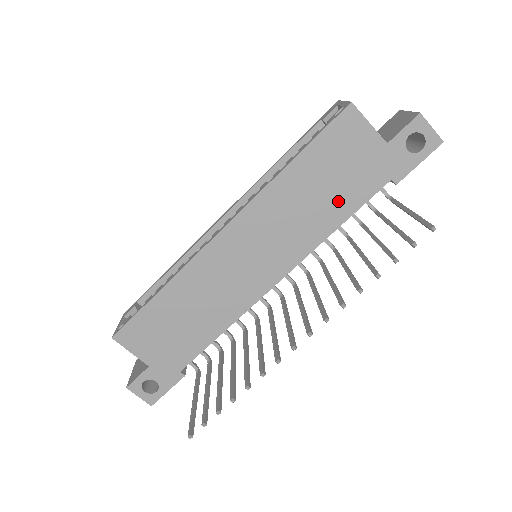
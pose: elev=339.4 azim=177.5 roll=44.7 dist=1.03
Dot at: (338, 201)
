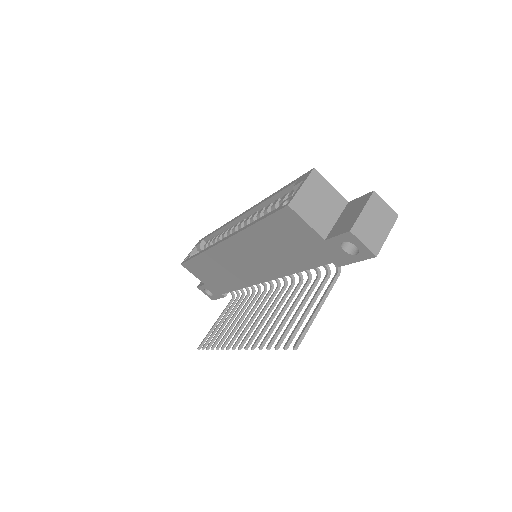
Dot at: (294, 258)
